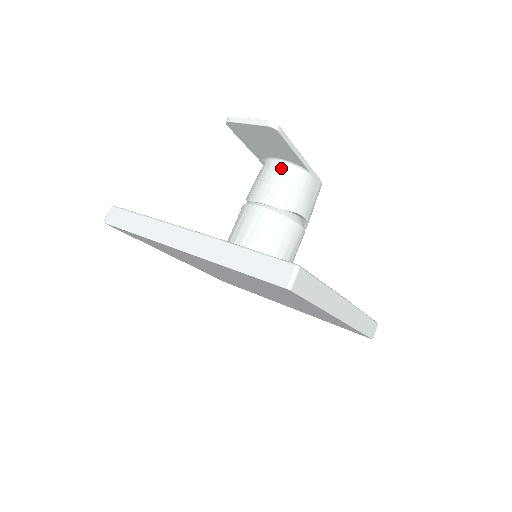
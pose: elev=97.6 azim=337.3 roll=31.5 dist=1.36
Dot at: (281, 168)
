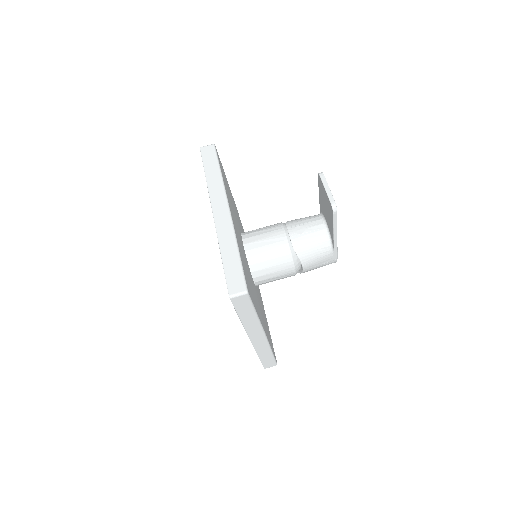
Dot at: (322, 229)
